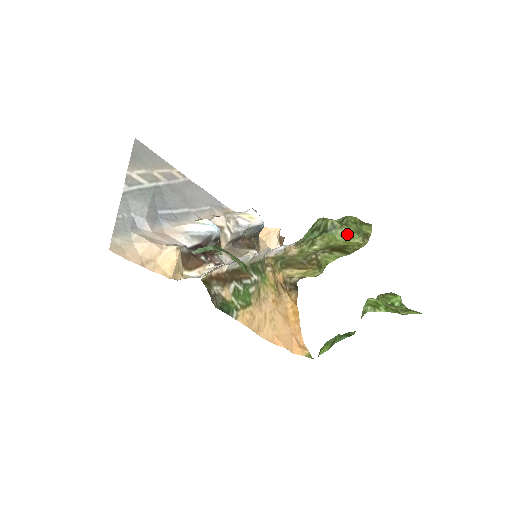
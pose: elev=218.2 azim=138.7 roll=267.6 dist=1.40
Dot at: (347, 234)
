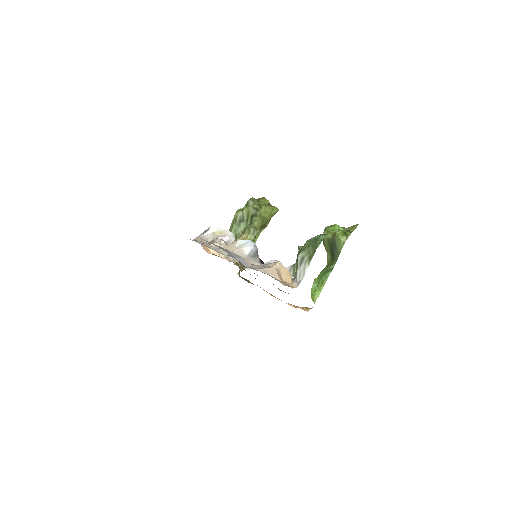
Dot at: (267, 209)
